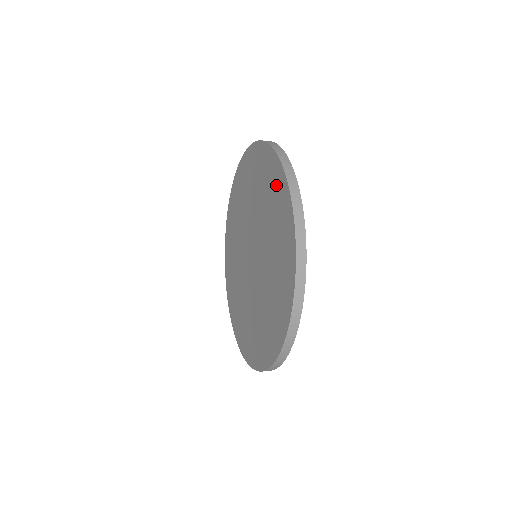
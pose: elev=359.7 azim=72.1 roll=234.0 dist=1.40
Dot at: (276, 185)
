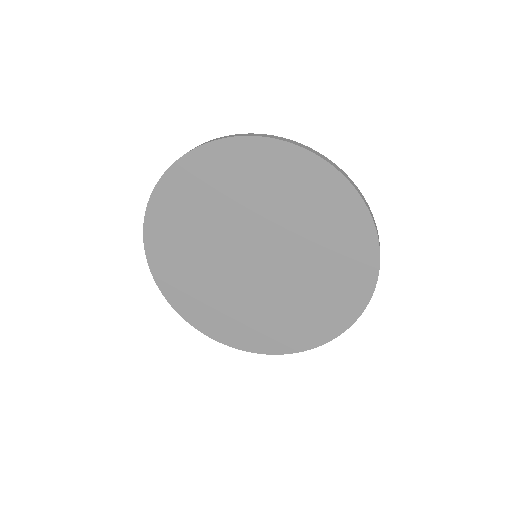
Dot at: (322, 188)
